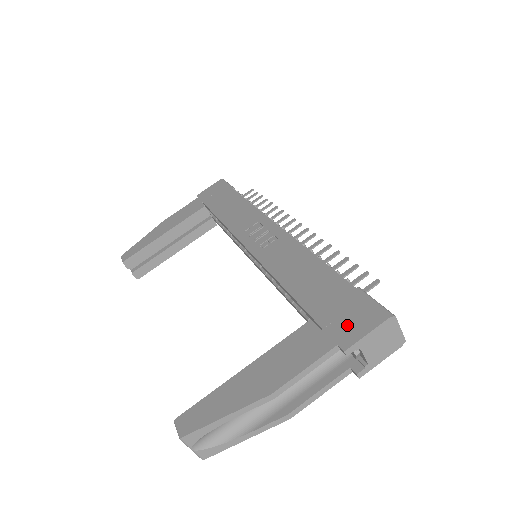
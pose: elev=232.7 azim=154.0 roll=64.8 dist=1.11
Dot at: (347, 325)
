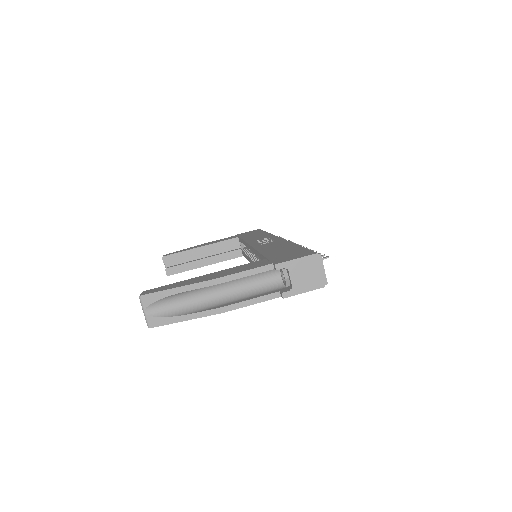
Dot at: (286, 258)
